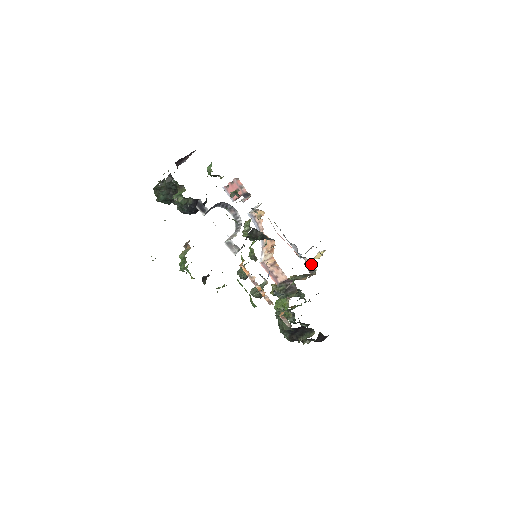
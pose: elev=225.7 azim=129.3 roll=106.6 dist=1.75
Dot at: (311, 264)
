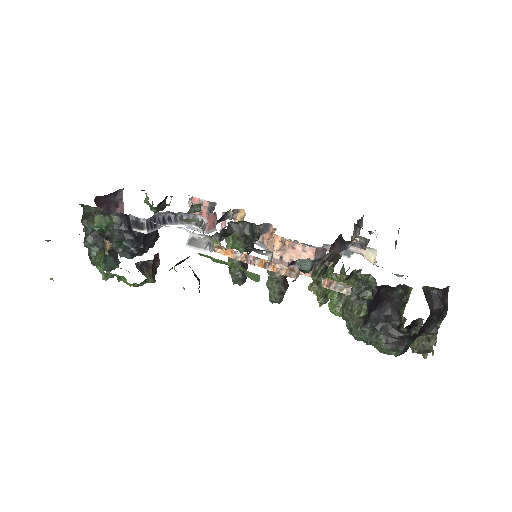
Dot at: occluded
